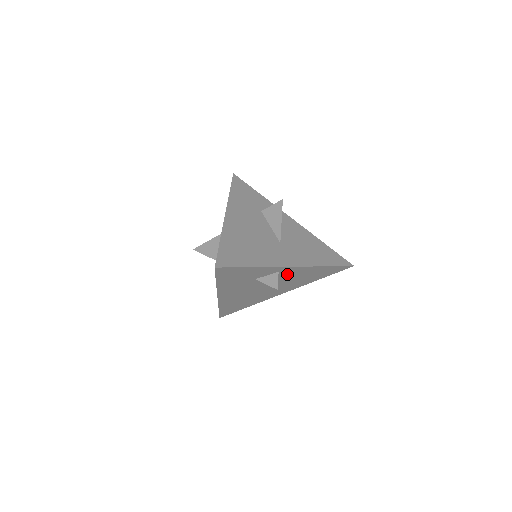
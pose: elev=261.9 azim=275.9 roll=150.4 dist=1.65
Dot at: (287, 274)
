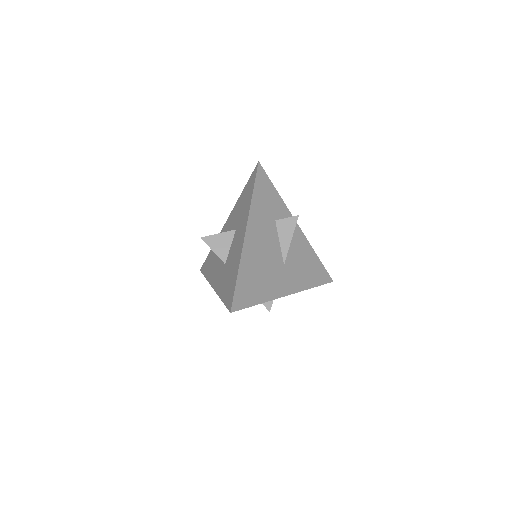
Dot at: occluded
